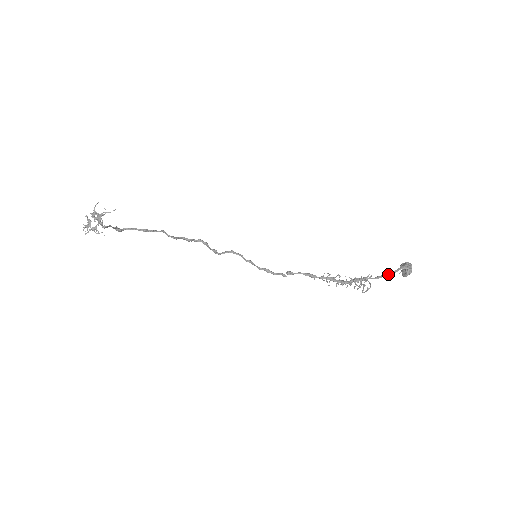
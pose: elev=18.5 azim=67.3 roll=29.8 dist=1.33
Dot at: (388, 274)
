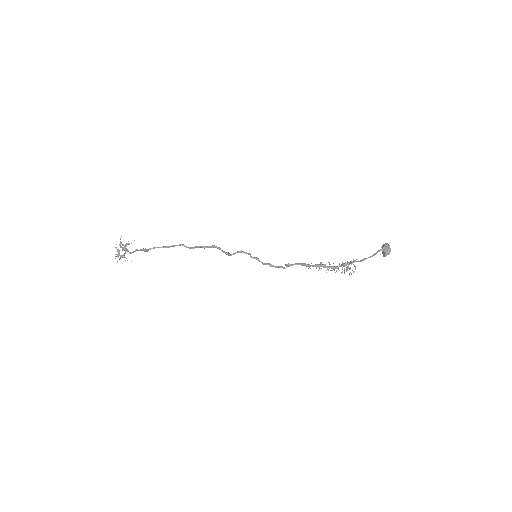
Dot at: (369, 257)
